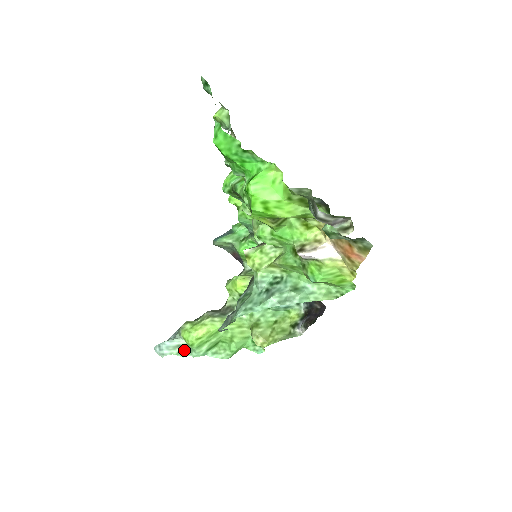
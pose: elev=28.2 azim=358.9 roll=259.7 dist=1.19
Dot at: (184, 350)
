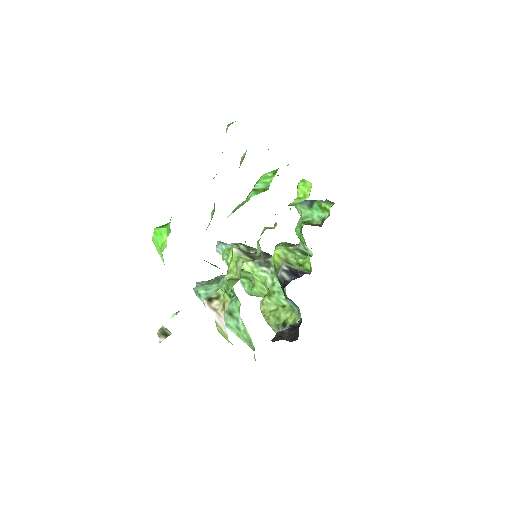
Dot at: occluded
